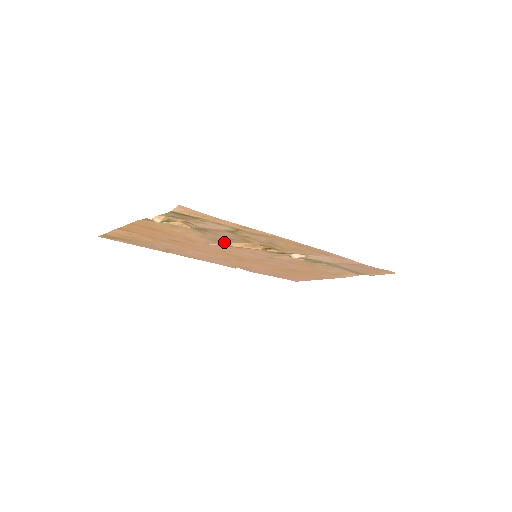
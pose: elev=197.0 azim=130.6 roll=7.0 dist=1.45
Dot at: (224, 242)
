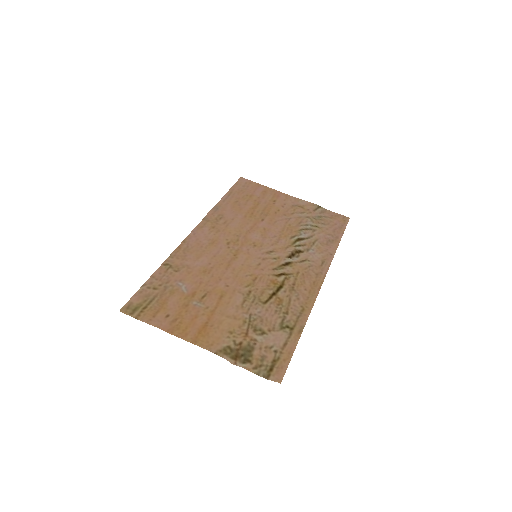
Dot at: (251, 291)
